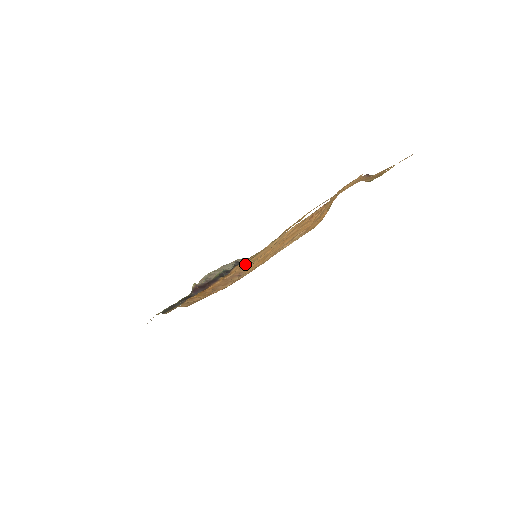
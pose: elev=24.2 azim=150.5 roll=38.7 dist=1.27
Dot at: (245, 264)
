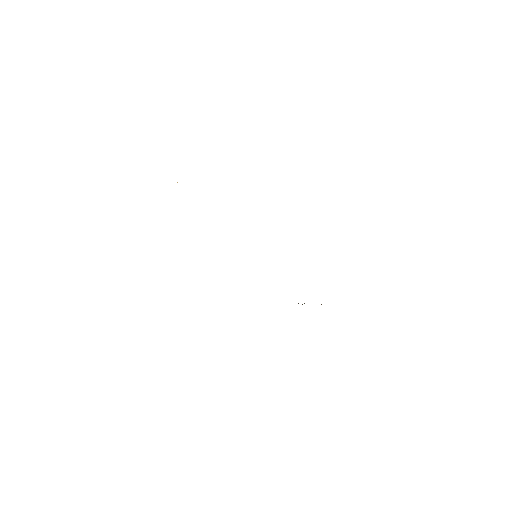
Dot at: occluded
